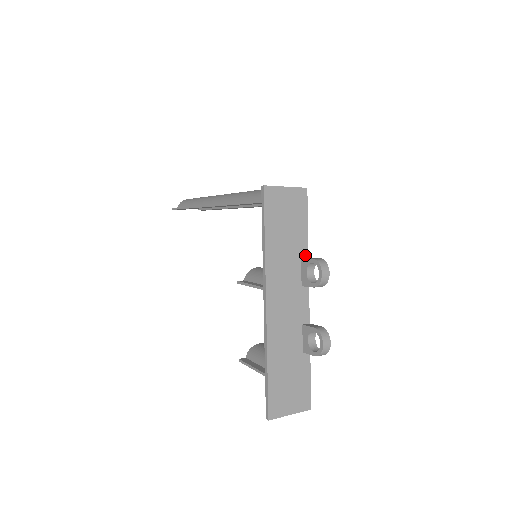
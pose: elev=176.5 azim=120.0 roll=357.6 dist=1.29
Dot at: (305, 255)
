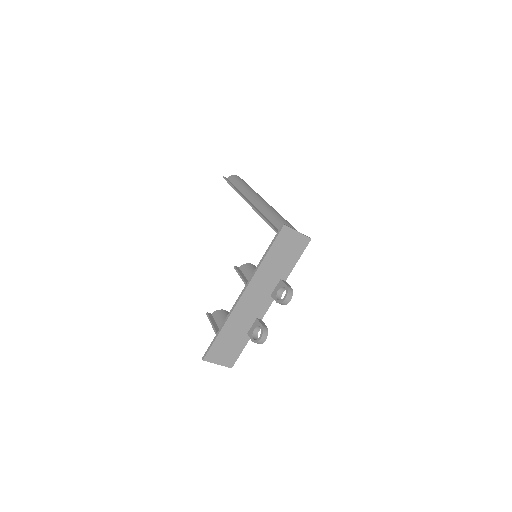
Dot at: (284, 278)
